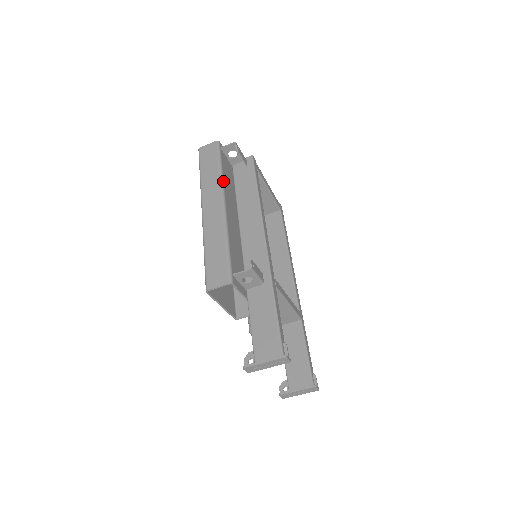
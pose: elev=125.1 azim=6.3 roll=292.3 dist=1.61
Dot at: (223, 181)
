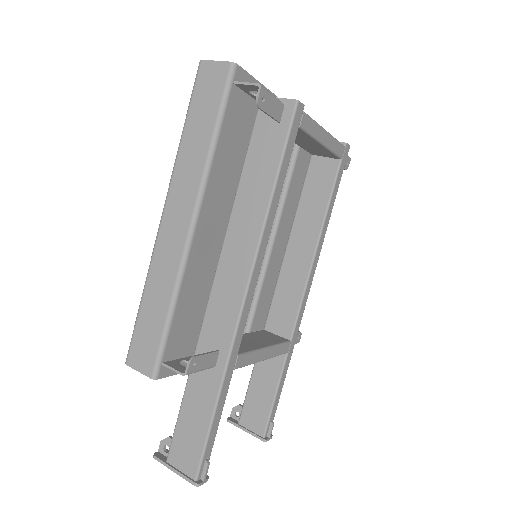
Dot at: (209, 172)
